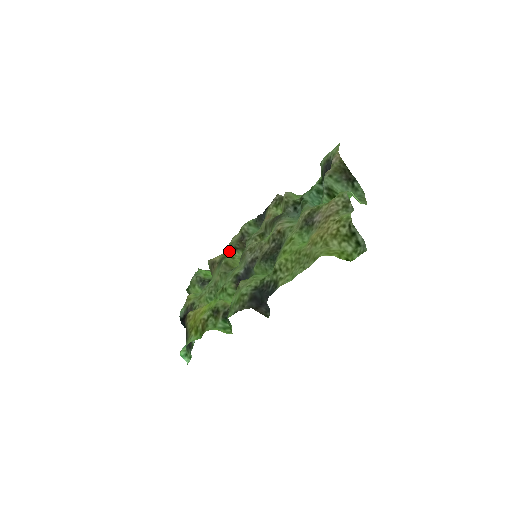
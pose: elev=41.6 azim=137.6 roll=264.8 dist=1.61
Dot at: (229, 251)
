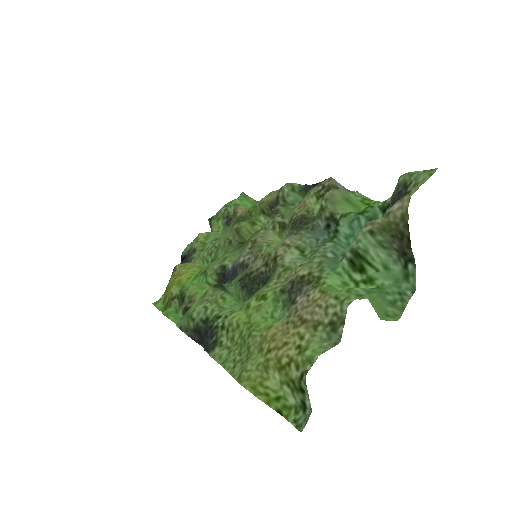
Dot at: (255, 210)
